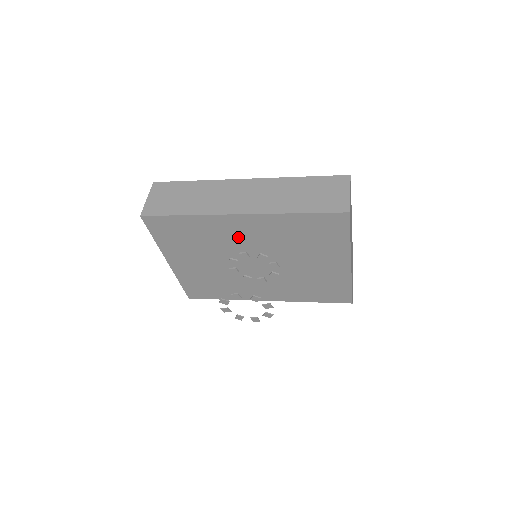
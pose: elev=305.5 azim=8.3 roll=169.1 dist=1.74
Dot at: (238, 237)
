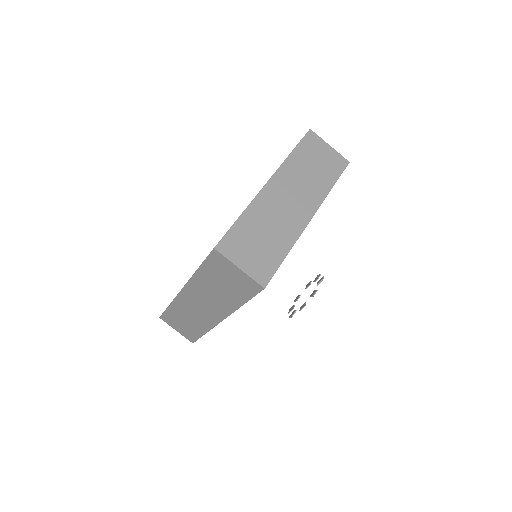
Dot at: occluded
